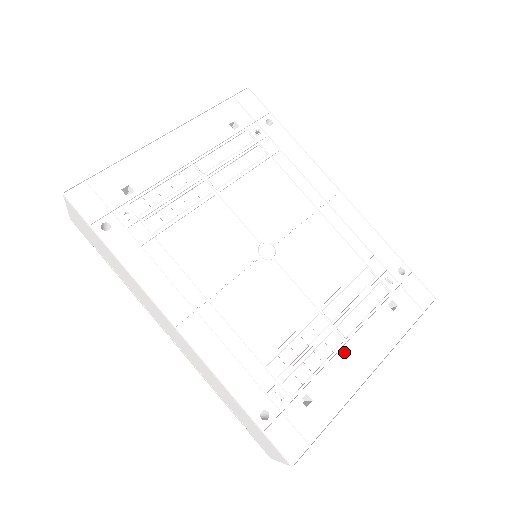
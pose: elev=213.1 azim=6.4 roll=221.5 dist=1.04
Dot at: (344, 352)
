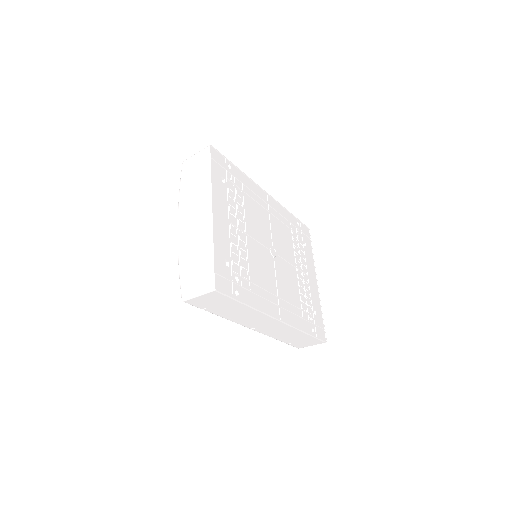
Dot at: (309, 281)
